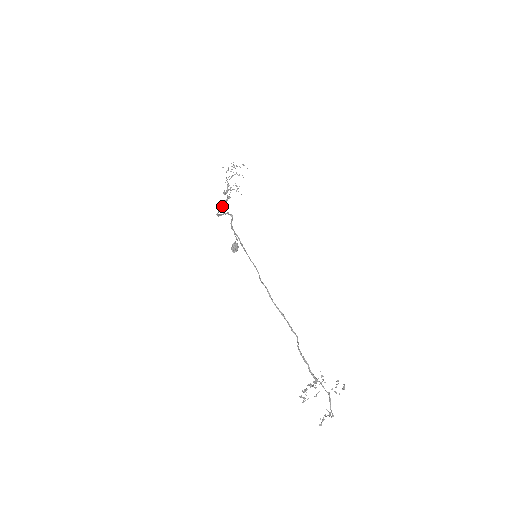
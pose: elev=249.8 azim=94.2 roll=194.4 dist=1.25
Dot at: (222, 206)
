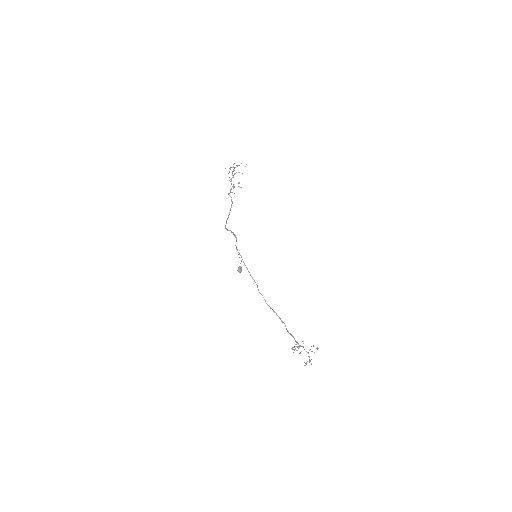
Dot at: (228, 215)
